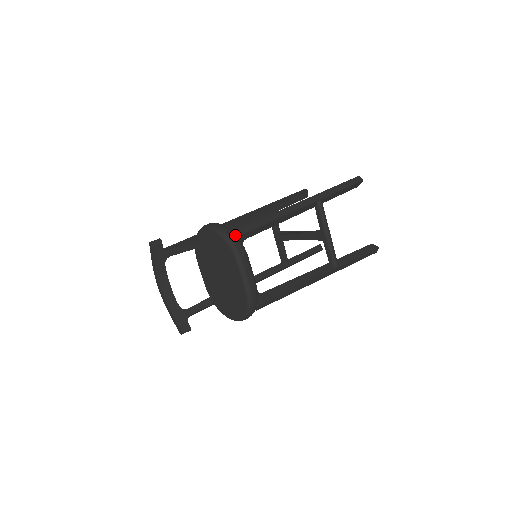
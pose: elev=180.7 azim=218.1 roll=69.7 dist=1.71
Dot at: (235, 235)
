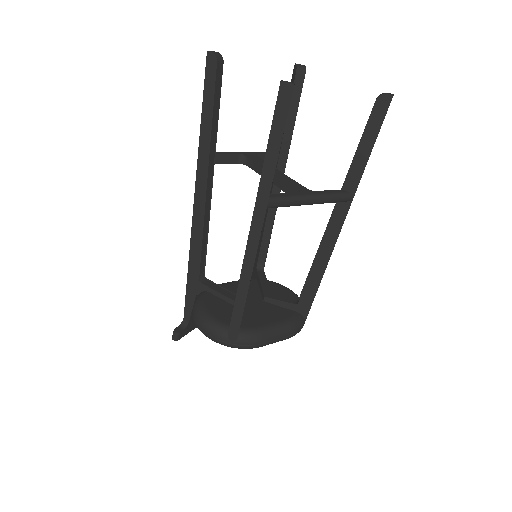
Dot at: (233, 340)
